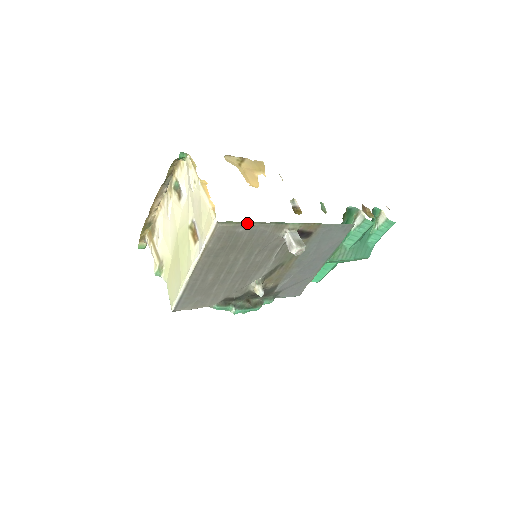
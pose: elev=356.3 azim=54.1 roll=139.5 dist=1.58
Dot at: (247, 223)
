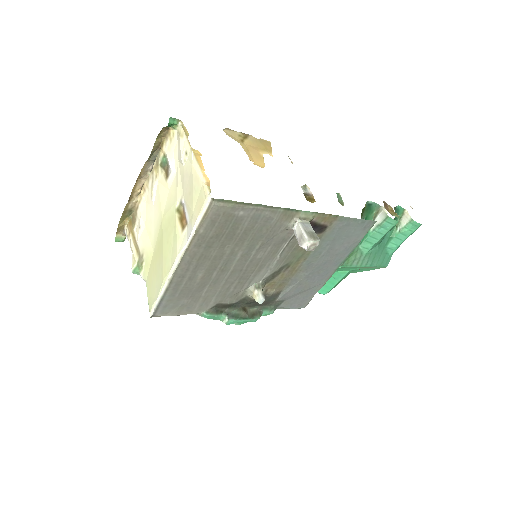
Dot at: (249, 205)
